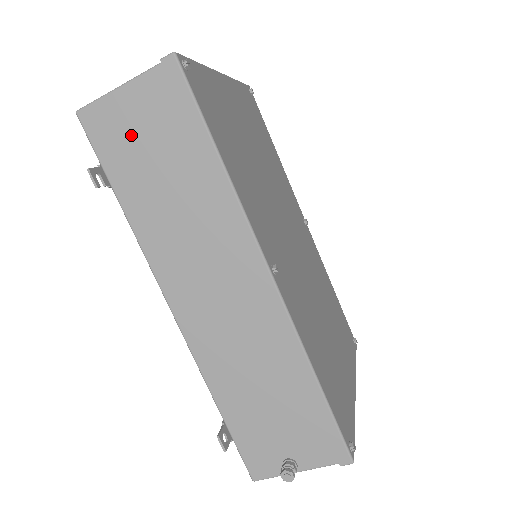
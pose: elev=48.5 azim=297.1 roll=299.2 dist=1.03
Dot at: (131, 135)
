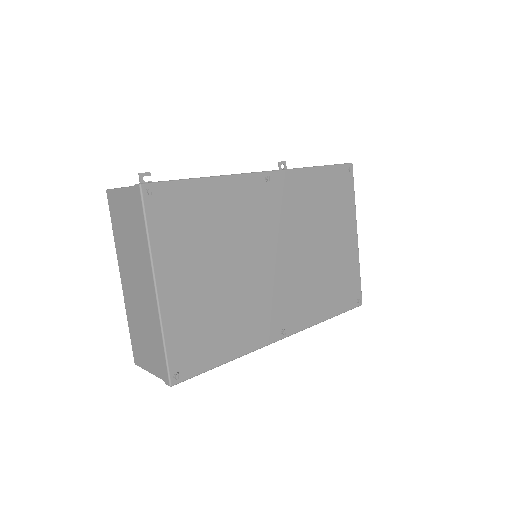
Dot at: occluded
